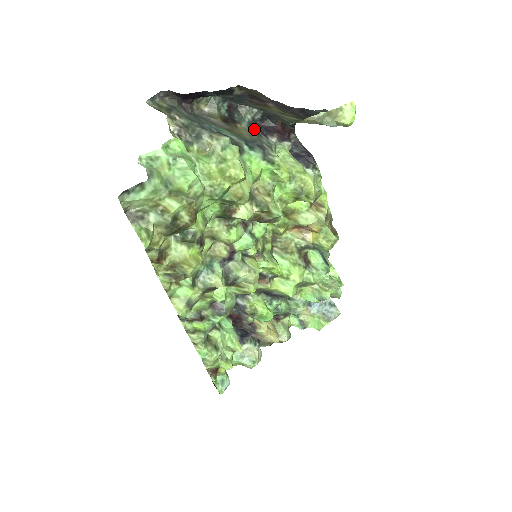
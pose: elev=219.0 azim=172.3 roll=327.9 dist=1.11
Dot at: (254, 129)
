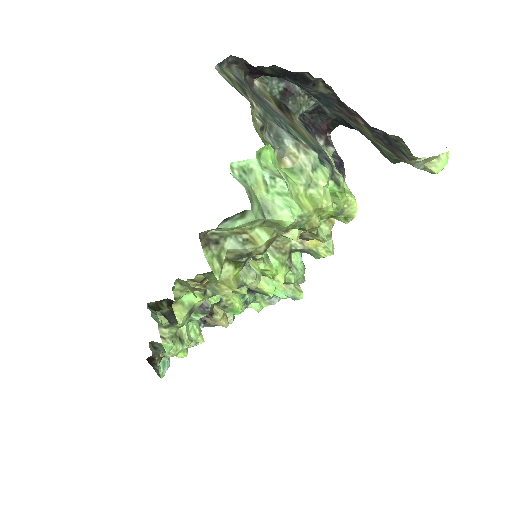
Dot at: (305, 124)
